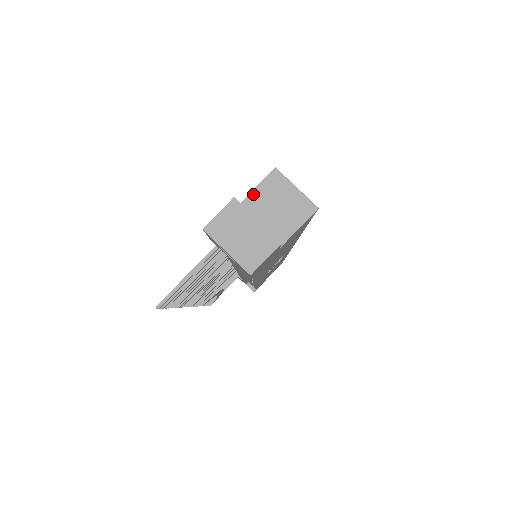
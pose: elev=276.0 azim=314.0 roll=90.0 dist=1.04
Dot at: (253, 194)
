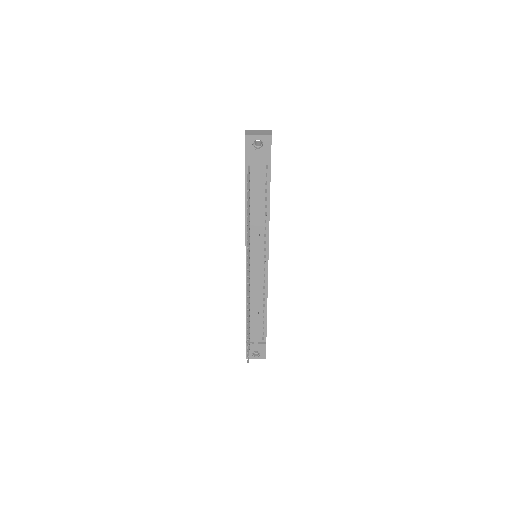
Dot at: occluded
